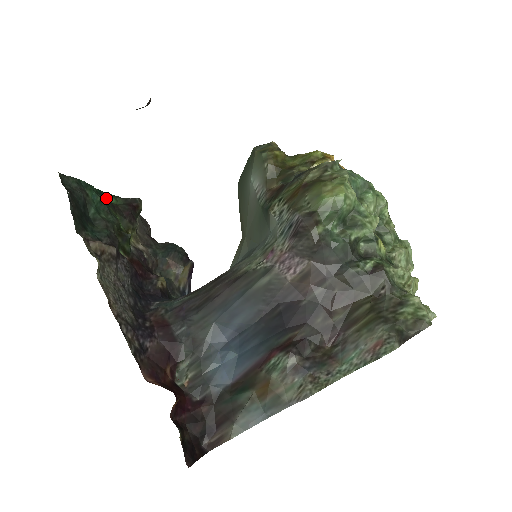
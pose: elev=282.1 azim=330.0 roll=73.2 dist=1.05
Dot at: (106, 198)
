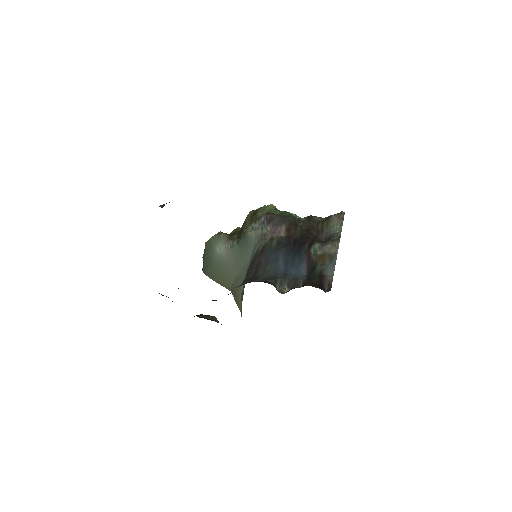
Dot at: occluded
